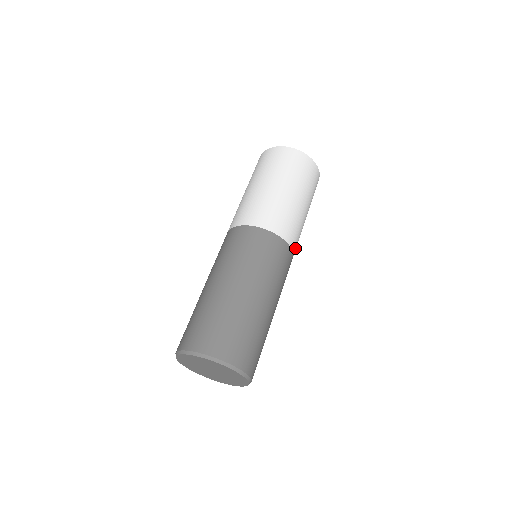
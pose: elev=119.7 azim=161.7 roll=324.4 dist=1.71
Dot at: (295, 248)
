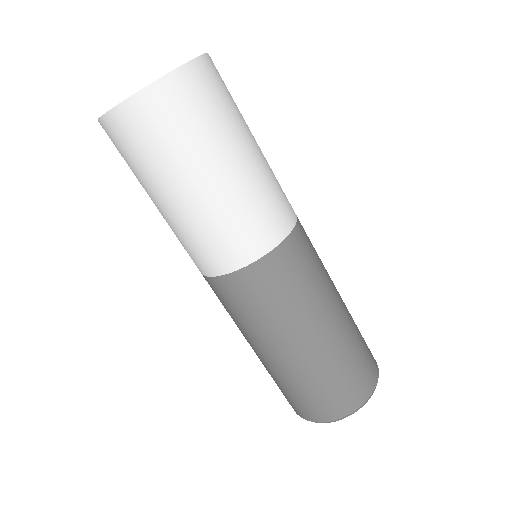
Dot at: (287, 215)
